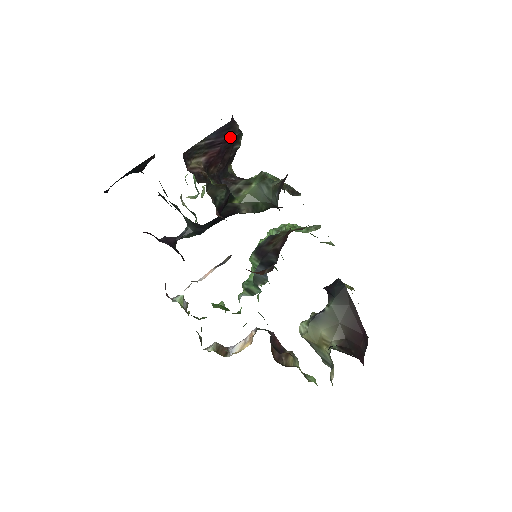
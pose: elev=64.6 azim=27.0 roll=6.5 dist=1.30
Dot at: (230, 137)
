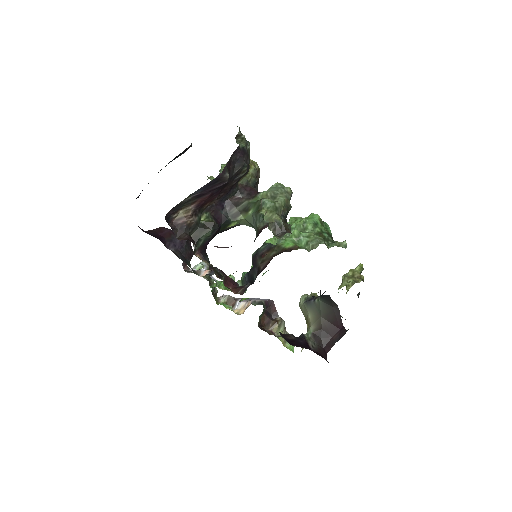
Dot at: (220, 185)
